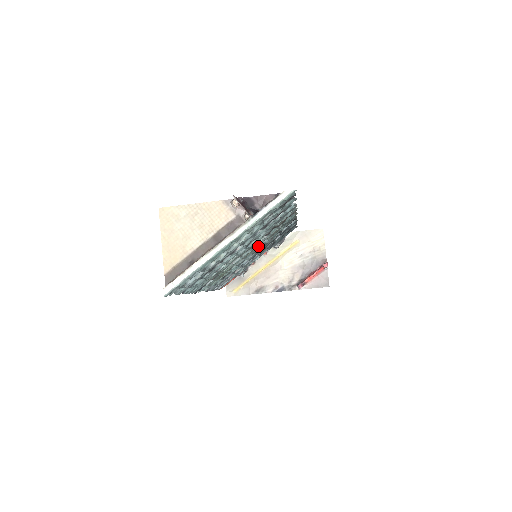
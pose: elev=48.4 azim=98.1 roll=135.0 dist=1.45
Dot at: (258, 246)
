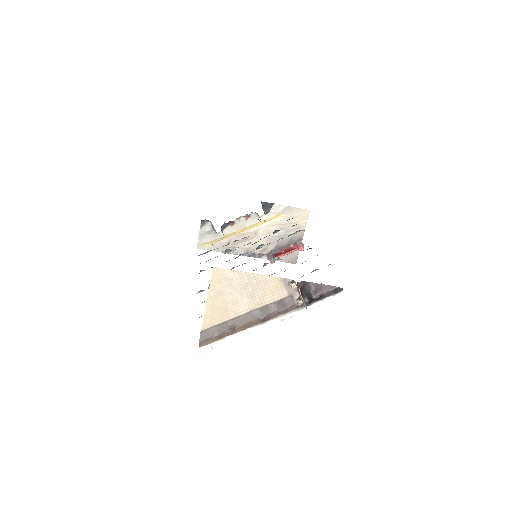
Dot at: occluded
